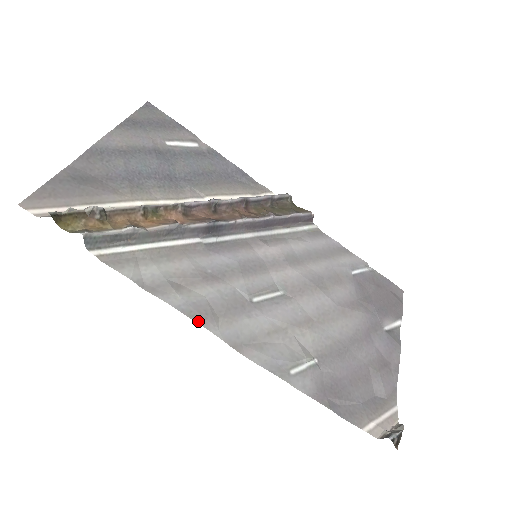
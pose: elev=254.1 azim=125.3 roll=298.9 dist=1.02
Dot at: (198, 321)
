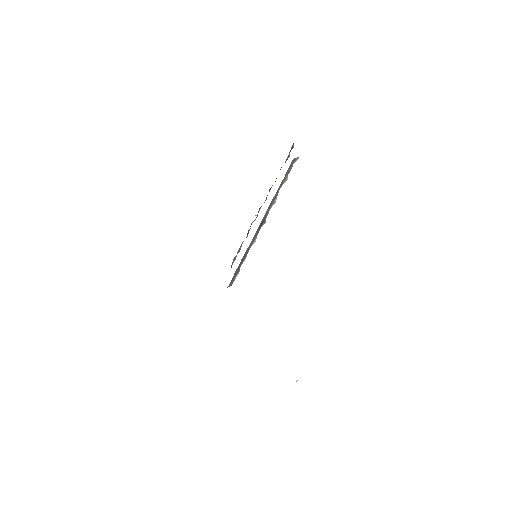
Dot at: occluded
